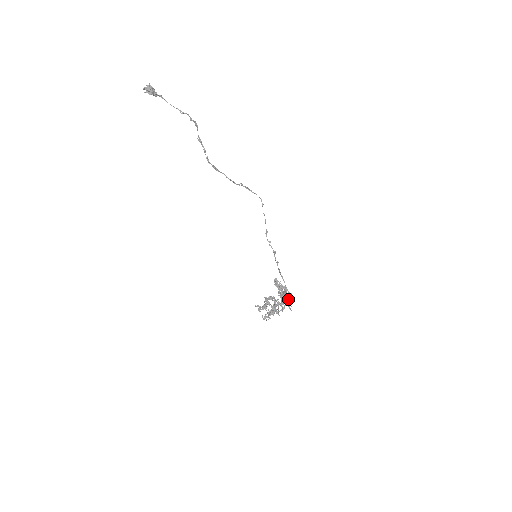
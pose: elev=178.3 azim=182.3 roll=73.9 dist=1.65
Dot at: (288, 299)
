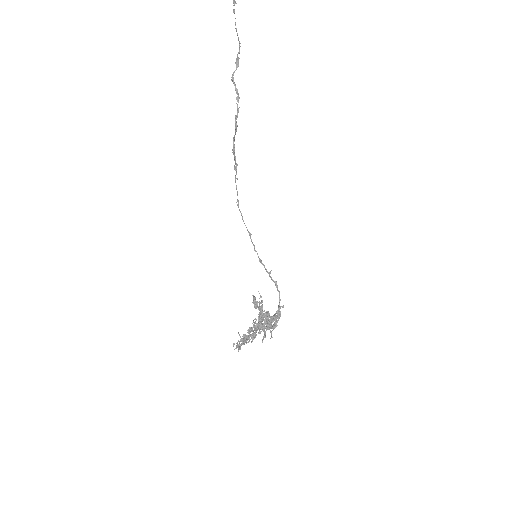
Dot at: occluded
